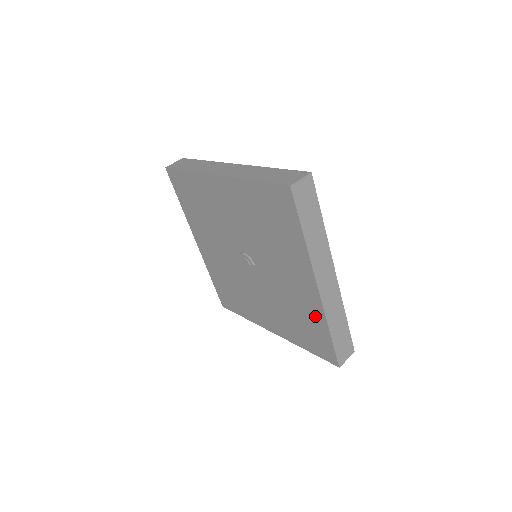
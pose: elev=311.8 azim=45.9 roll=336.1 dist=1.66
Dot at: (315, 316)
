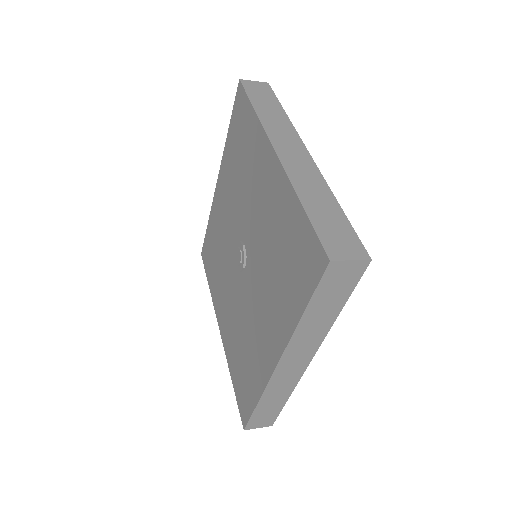
Dot at: (286, 205)
